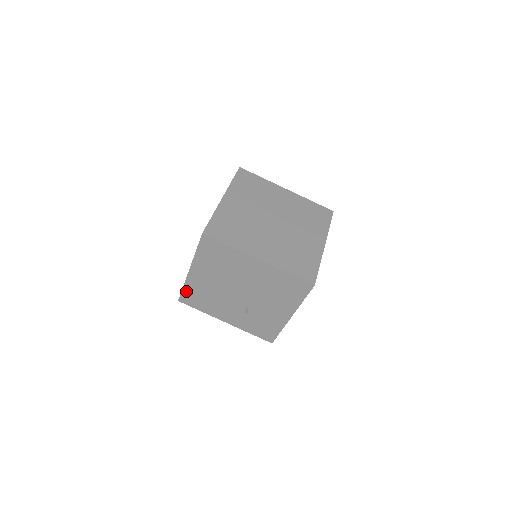
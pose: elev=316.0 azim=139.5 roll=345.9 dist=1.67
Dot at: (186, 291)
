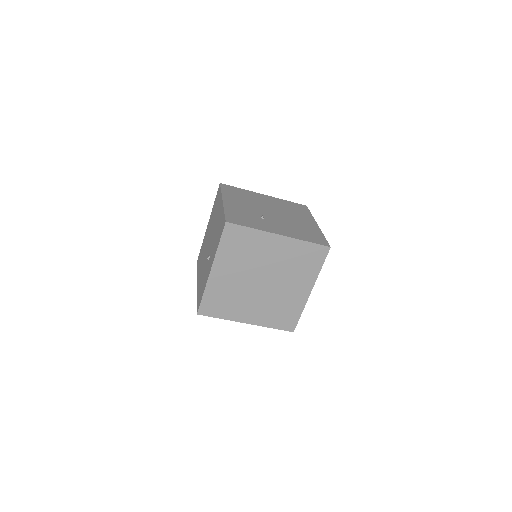
Dot at: occluded
